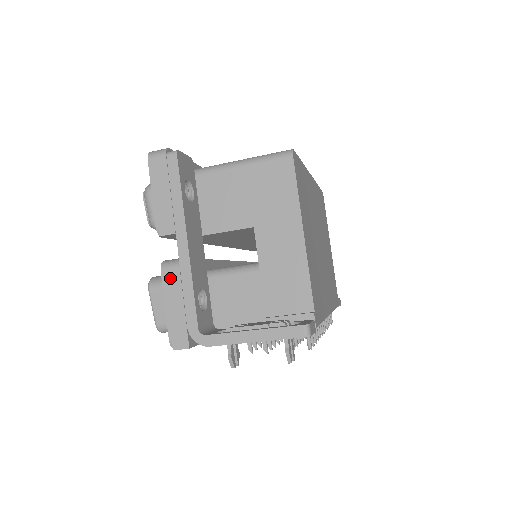
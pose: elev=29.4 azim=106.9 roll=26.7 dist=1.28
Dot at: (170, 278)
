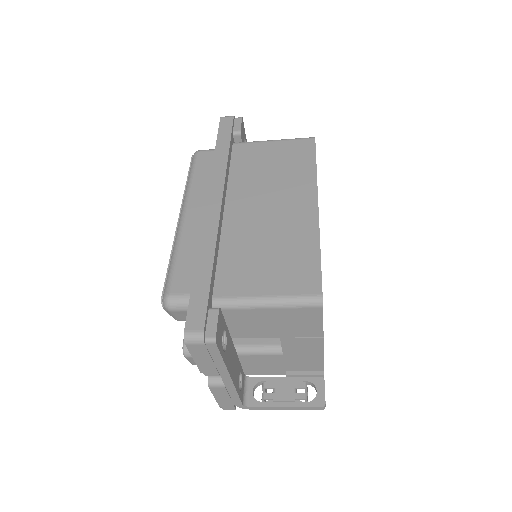
Dot at: (217, 390)
